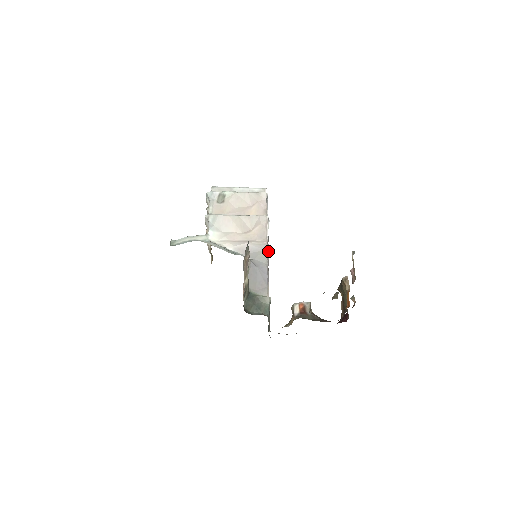
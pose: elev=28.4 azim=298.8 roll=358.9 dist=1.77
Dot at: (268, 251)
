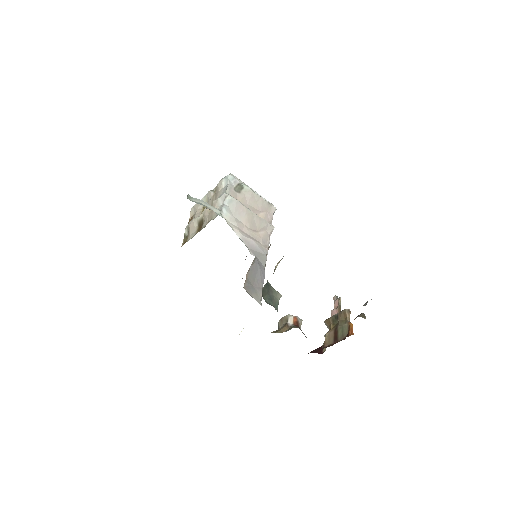
Dot at: (266, 258)
